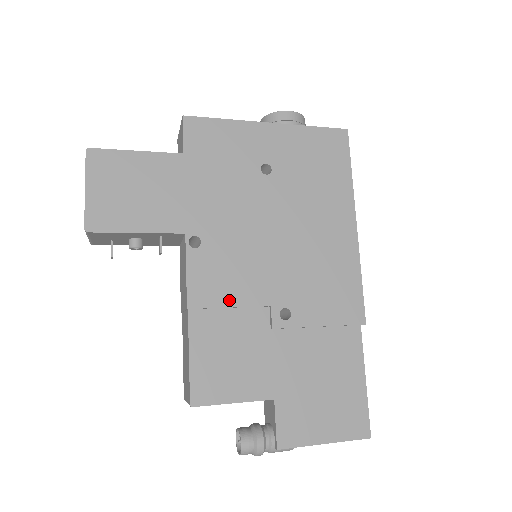
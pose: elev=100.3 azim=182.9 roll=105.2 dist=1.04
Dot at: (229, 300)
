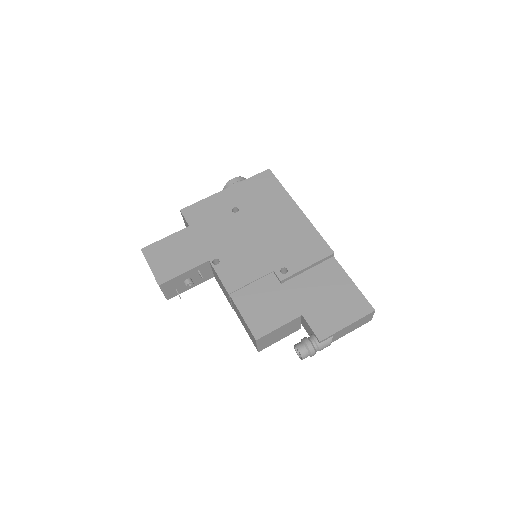
Dot at: (249, 279)
